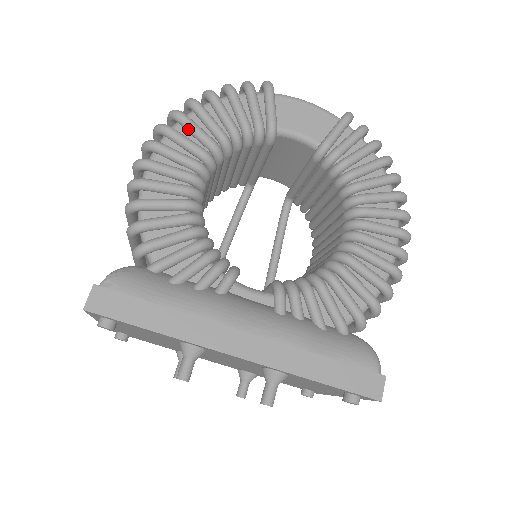
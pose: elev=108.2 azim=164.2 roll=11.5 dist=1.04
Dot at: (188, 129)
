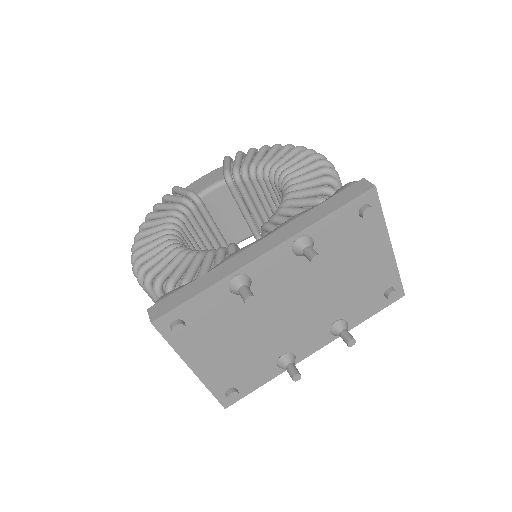
Dot at: (148, 233)
